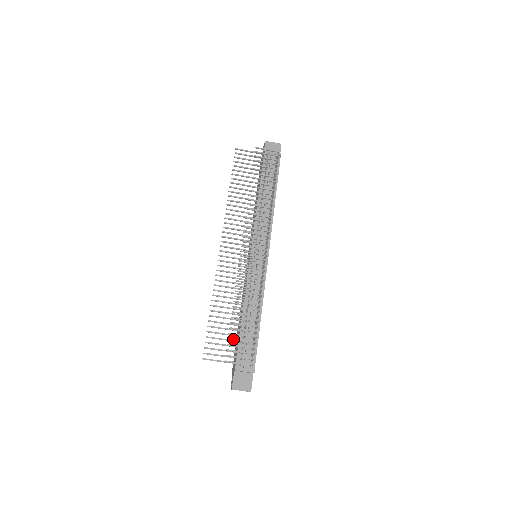
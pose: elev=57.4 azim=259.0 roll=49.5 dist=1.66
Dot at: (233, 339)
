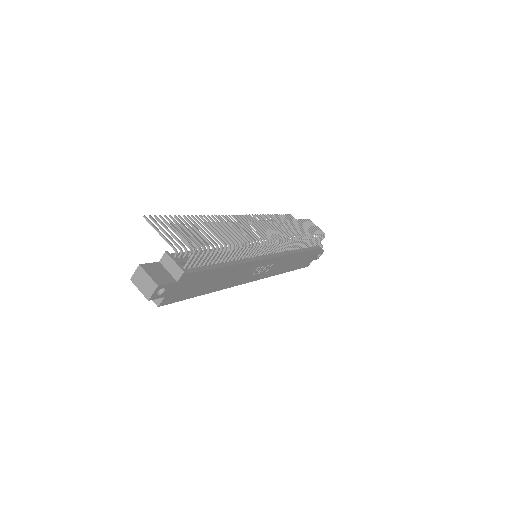
Dot at: (195, 227)
